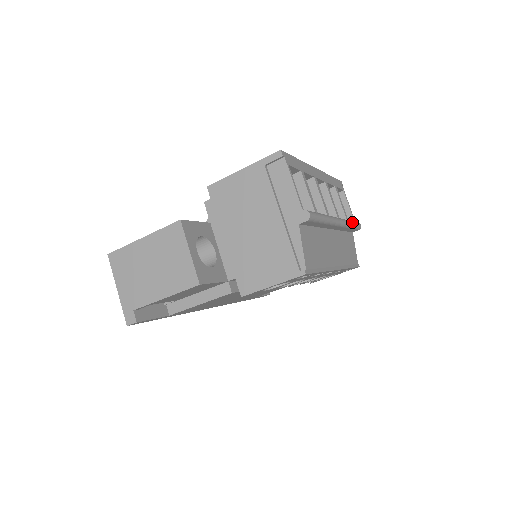
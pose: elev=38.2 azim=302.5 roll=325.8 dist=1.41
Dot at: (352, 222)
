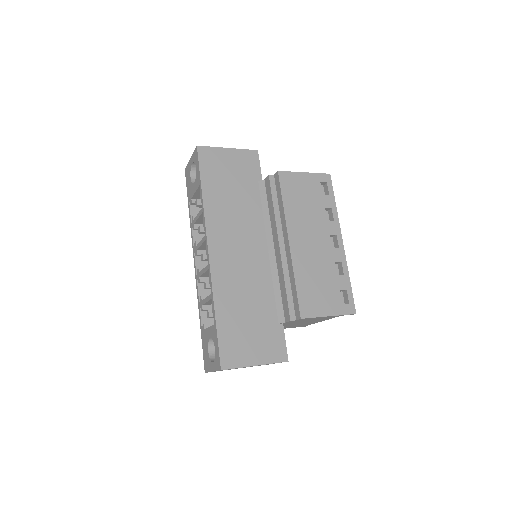
Dot at: occluded
